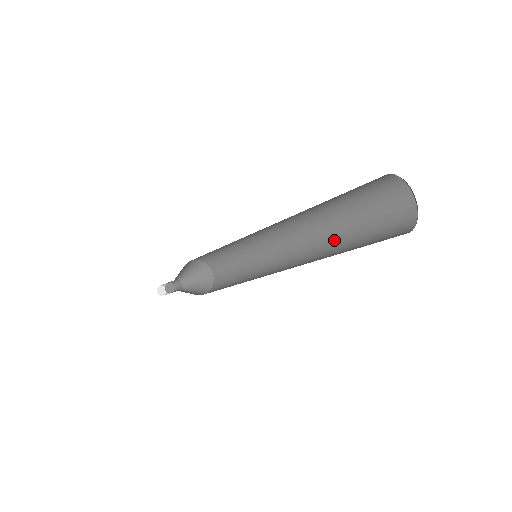
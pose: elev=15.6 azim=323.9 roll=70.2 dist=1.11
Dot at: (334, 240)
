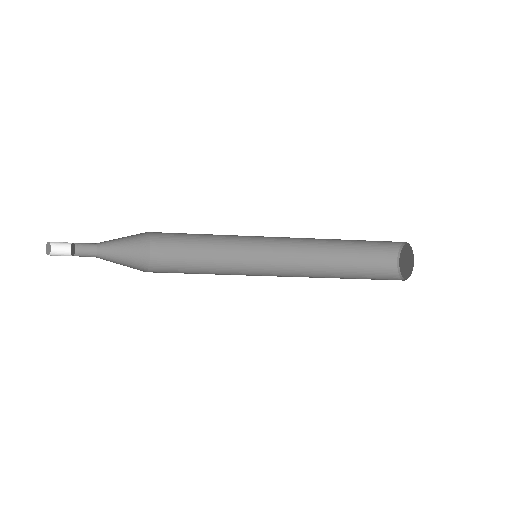
Dot at: (328, 257)
